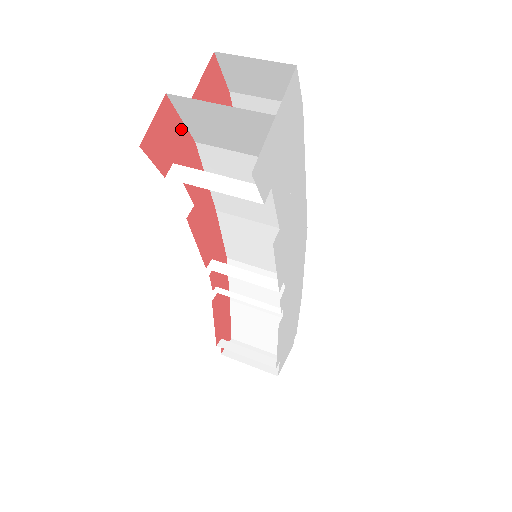
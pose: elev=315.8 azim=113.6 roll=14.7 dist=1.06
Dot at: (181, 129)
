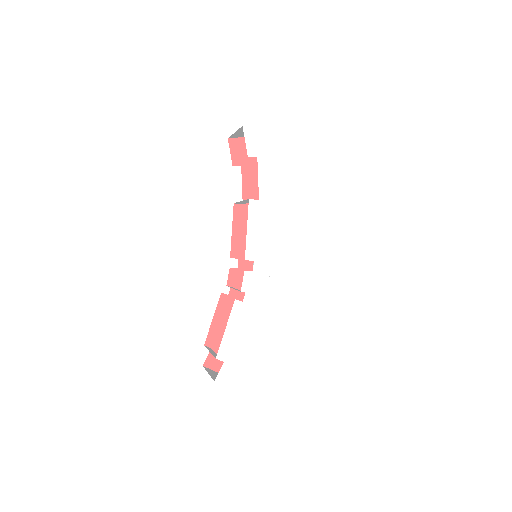
Dot at: (255, 159)
